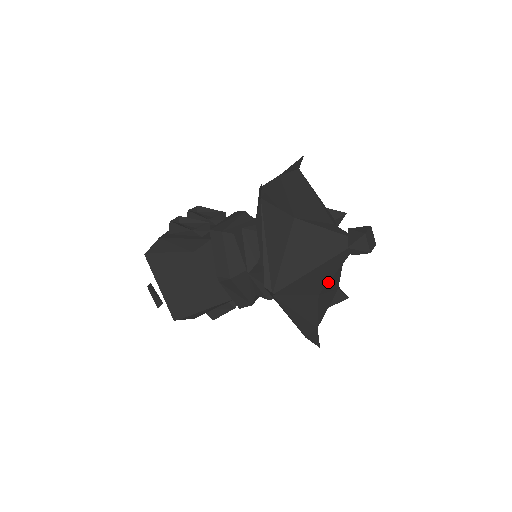
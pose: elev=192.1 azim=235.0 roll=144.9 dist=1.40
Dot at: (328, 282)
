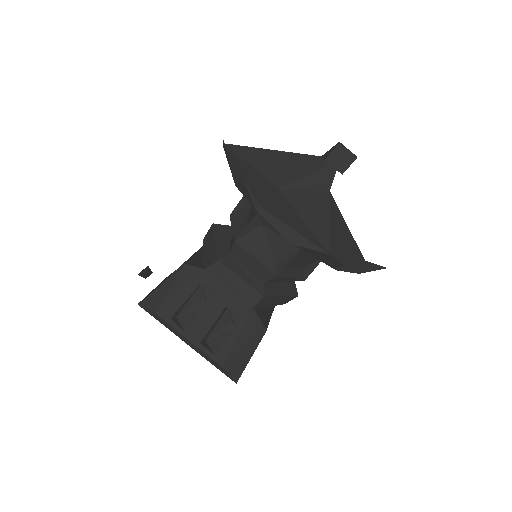
Dot at: (299, 195)
